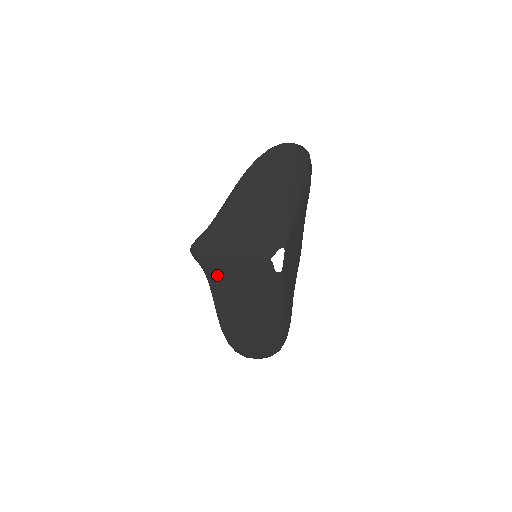
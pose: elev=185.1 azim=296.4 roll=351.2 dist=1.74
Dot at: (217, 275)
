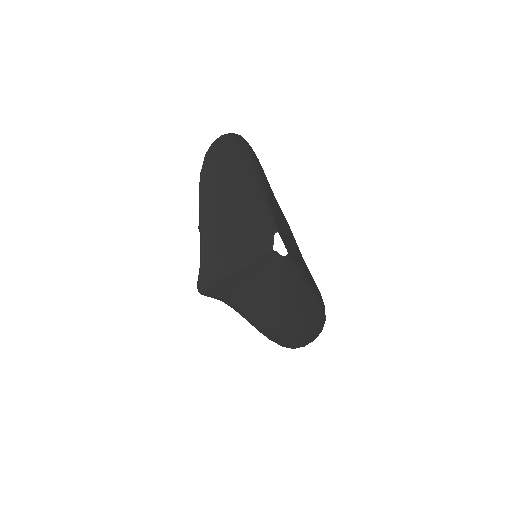
Dot at: (236, 296)
